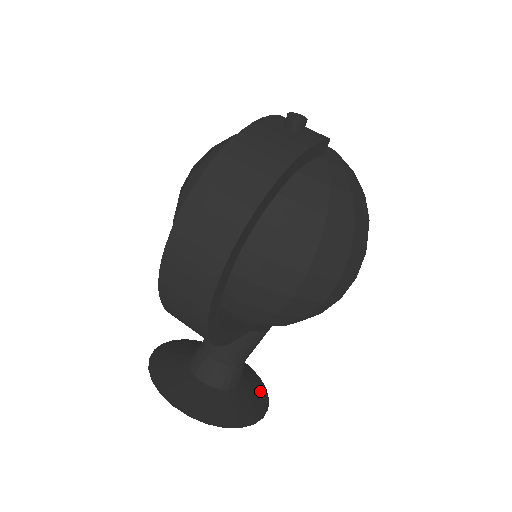
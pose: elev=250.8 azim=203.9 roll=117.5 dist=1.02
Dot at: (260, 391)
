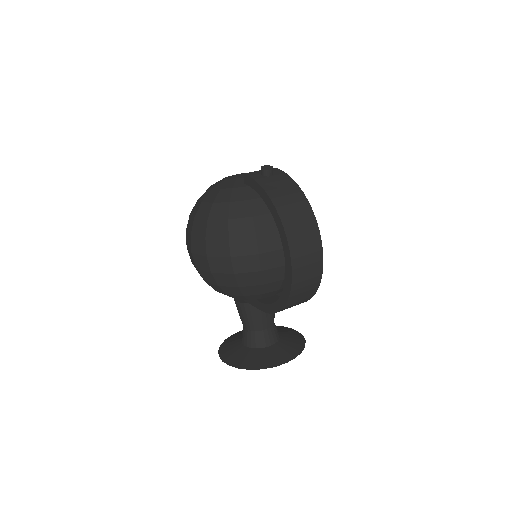
Dot at: occluded
